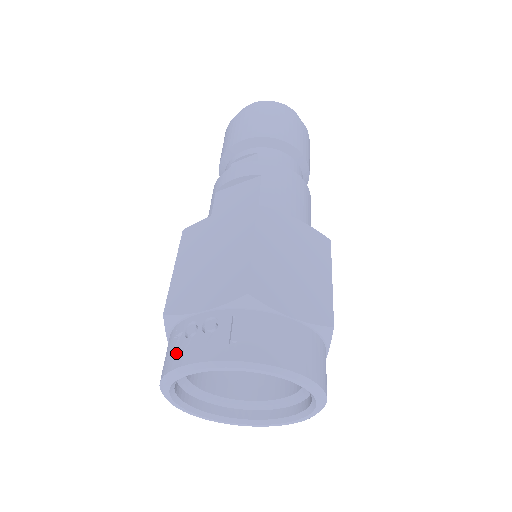
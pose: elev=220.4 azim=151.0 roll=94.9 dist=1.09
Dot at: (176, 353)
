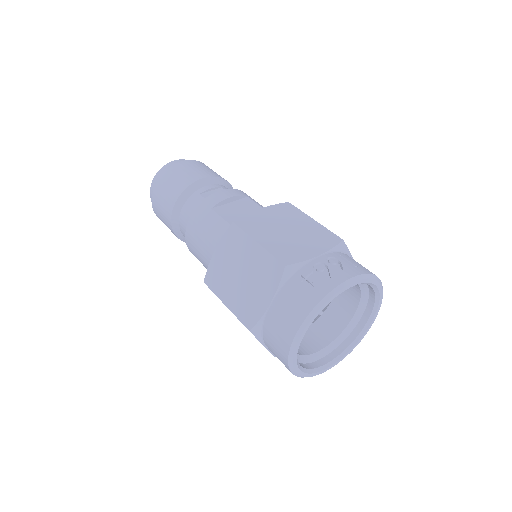
Dot at: (322, 283)
